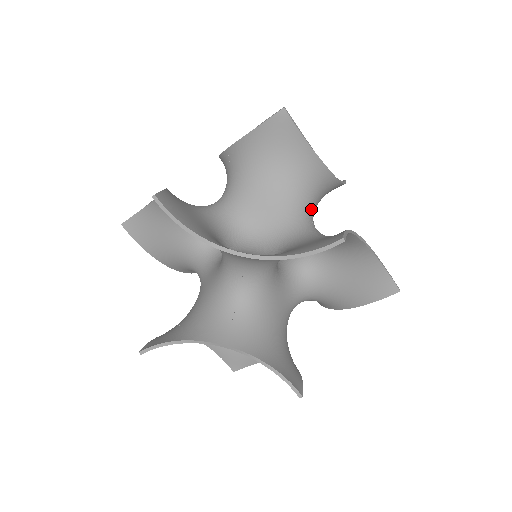
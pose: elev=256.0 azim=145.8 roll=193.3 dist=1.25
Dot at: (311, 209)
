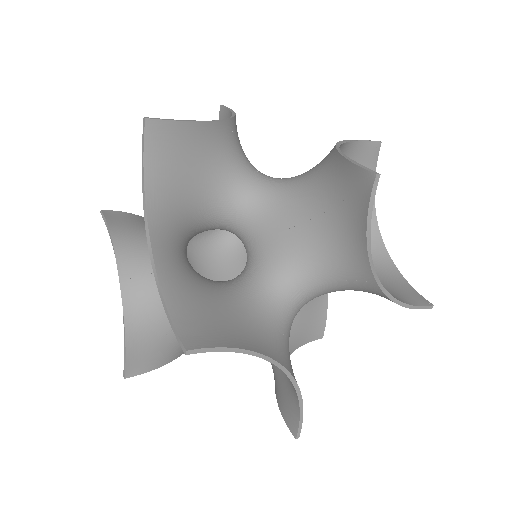
Dot at: (320, 287)
